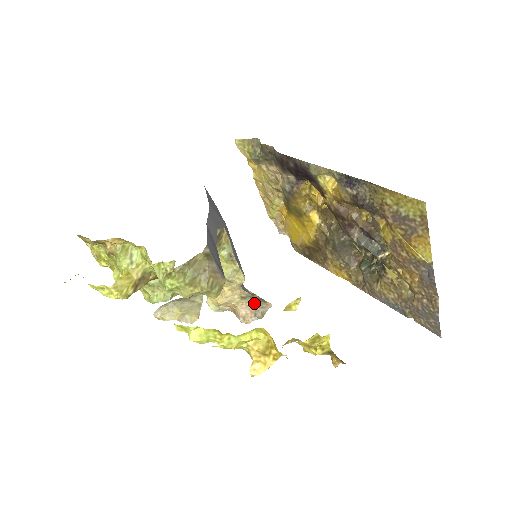
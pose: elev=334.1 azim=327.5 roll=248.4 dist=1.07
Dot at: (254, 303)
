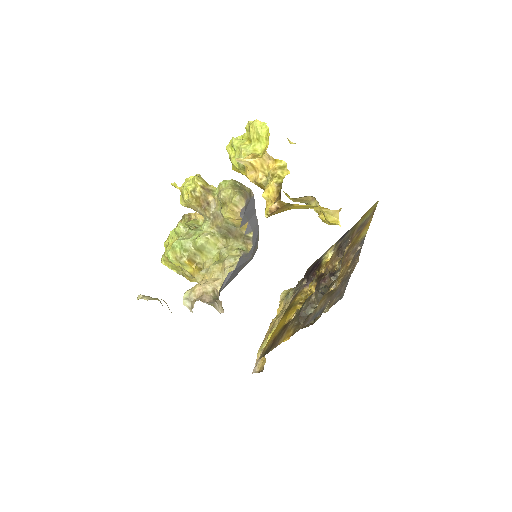
Dot at: (216, 300)
